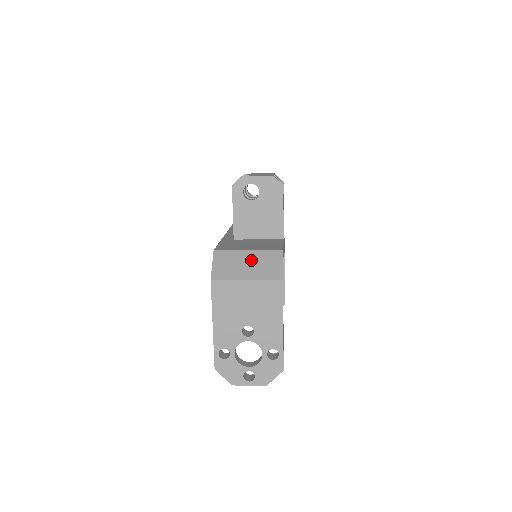
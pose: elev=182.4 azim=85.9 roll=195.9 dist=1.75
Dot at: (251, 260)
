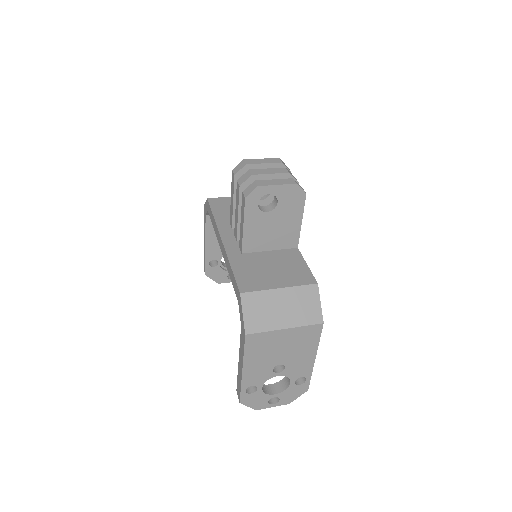
Dot at: (286, 302)
